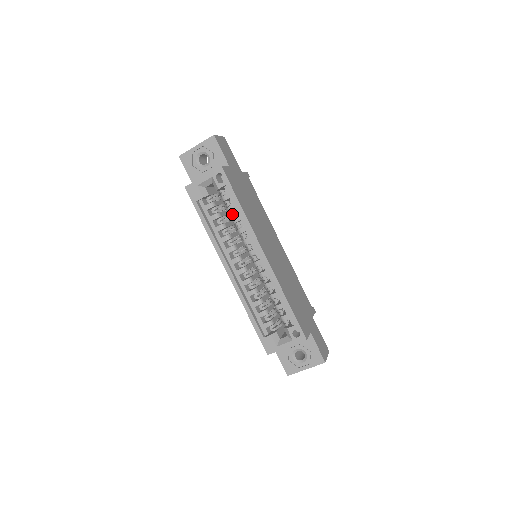
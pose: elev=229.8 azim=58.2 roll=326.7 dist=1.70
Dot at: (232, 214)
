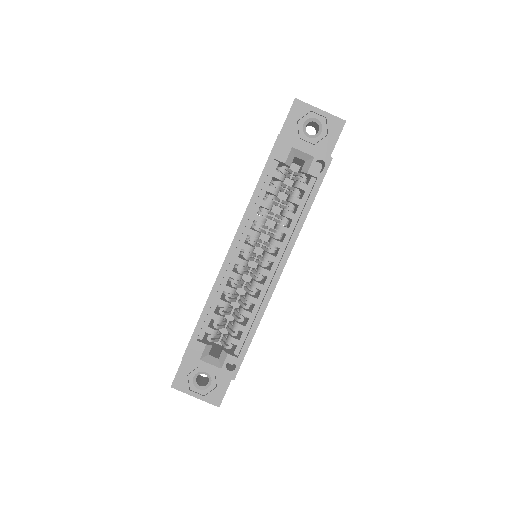
Dot at: occluded
